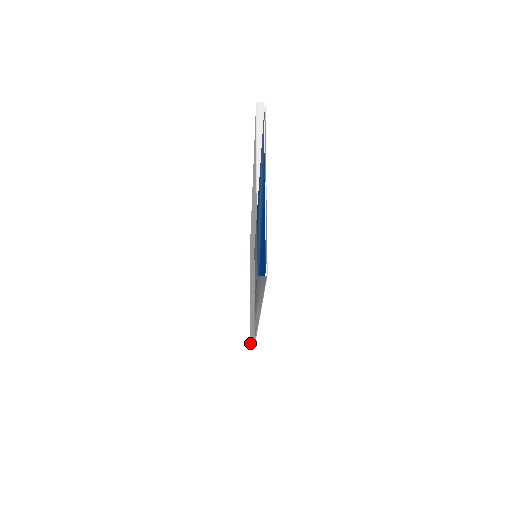
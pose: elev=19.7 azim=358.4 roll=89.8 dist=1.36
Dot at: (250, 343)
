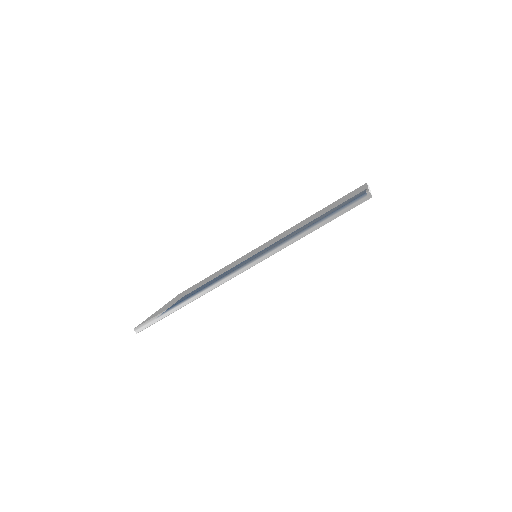
Dot at: (144, 323)
